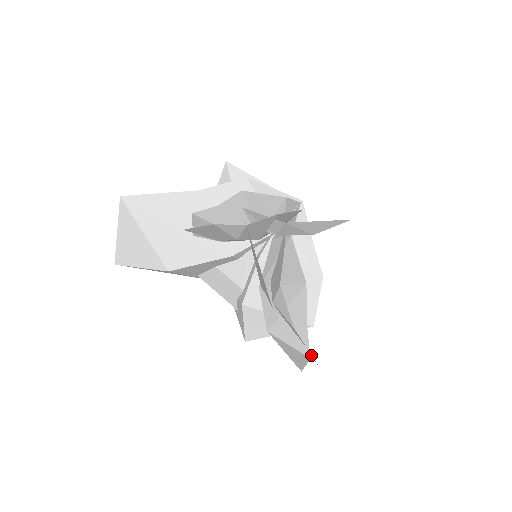
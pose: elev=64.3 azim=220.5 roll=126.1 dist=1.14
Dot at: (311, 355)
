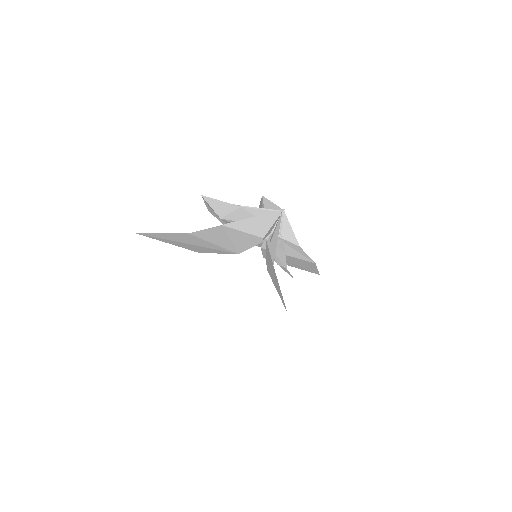
Dot at: occluded
